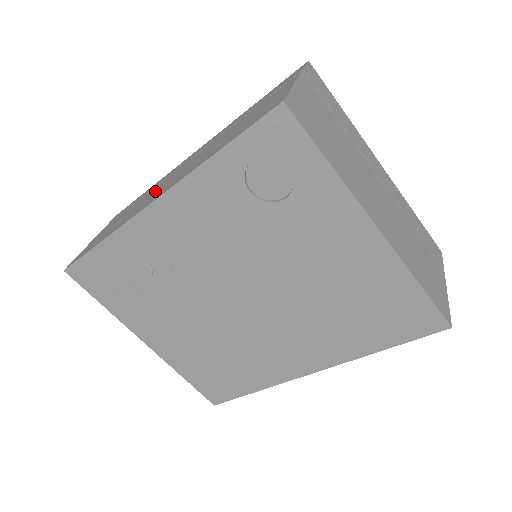
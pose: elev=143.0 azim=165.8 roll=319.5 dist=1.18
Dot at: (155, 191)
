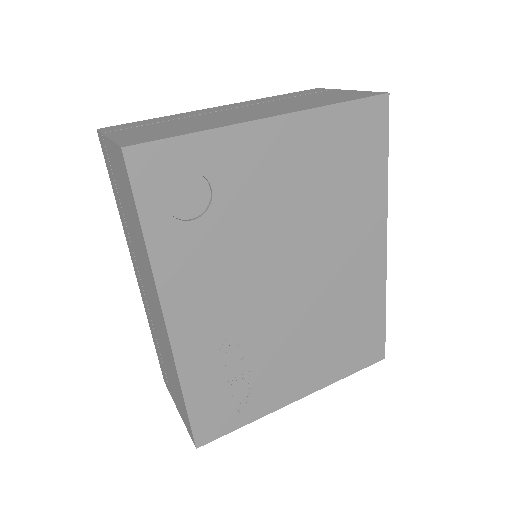
Dot at: (156, 323)
